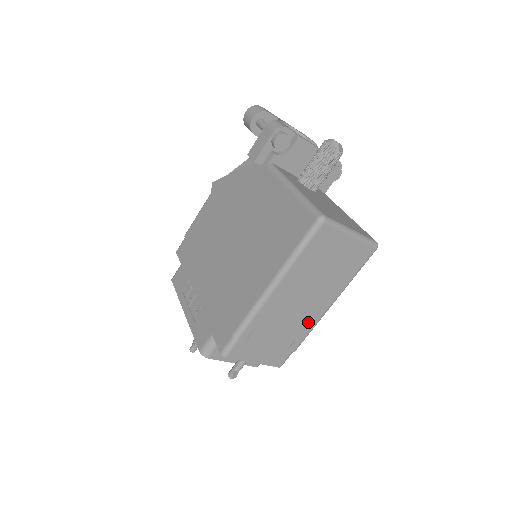
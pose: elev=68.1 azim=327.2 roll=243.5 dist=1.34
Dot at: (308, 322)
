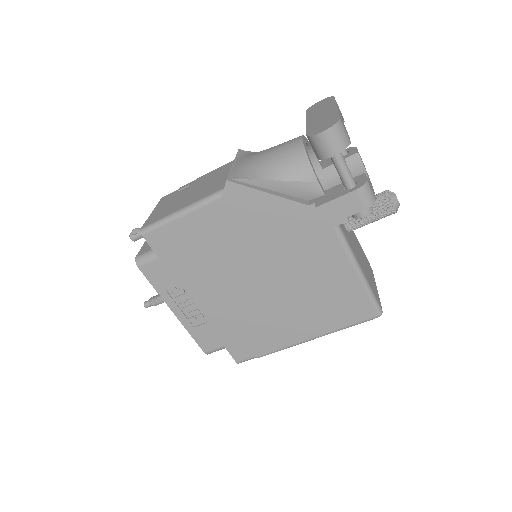
Dot at: occluded
